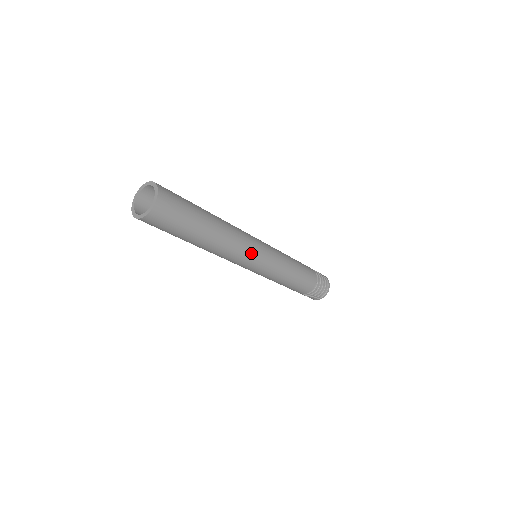
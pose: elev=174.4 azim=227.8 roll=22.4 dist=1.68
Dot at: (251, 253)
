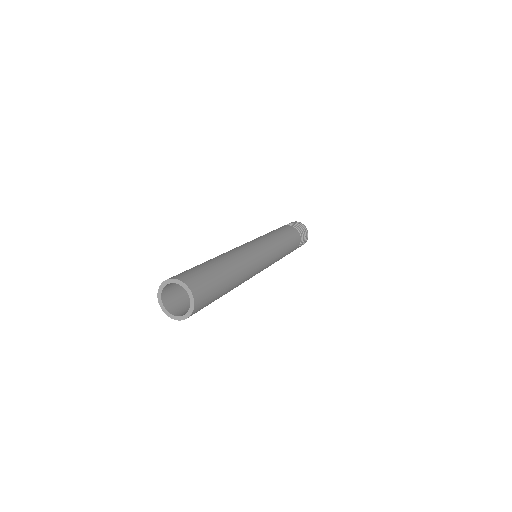
Dot at: (260, 263)
